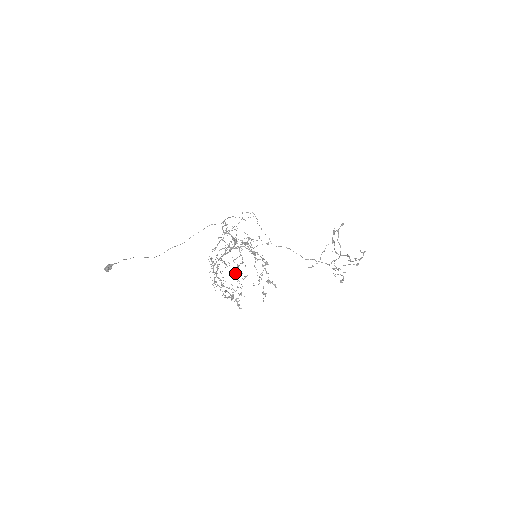
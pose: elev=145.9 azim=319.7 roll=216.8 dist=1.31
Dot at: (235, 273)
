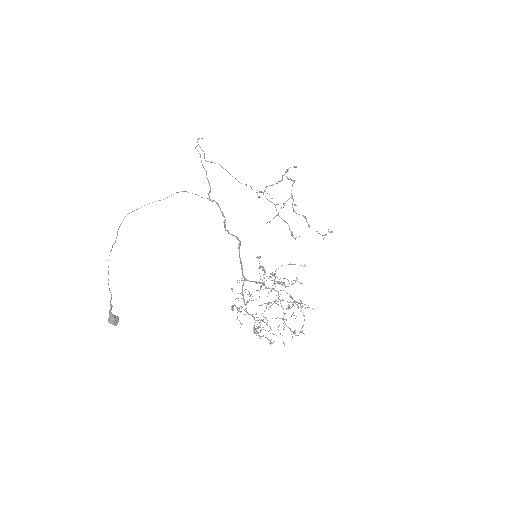
Dot at: occluded
